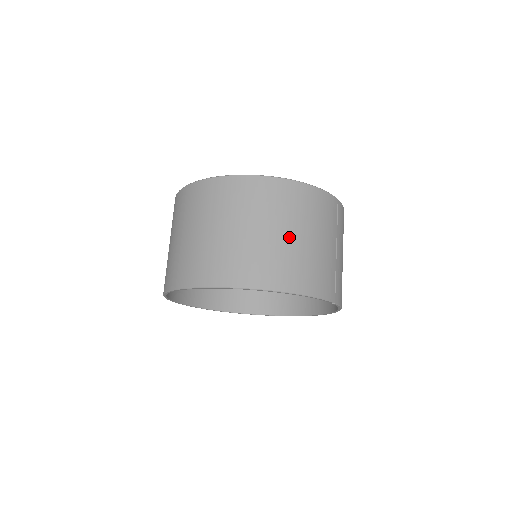
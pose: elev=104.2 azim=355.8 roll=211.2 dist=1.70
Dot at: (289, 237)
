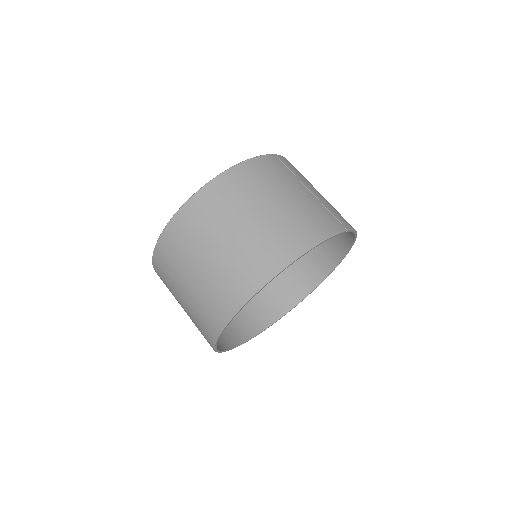
Dot at: (265, 212)
